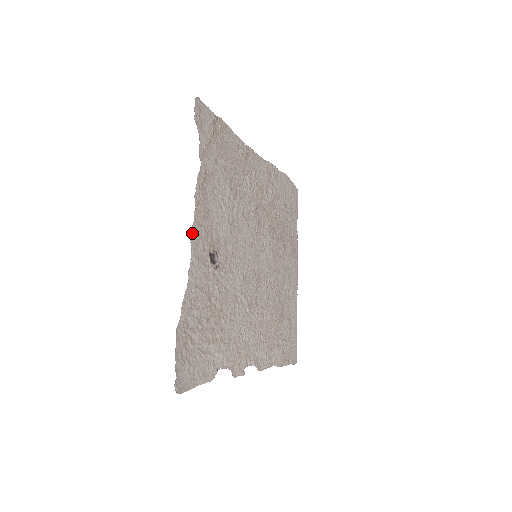
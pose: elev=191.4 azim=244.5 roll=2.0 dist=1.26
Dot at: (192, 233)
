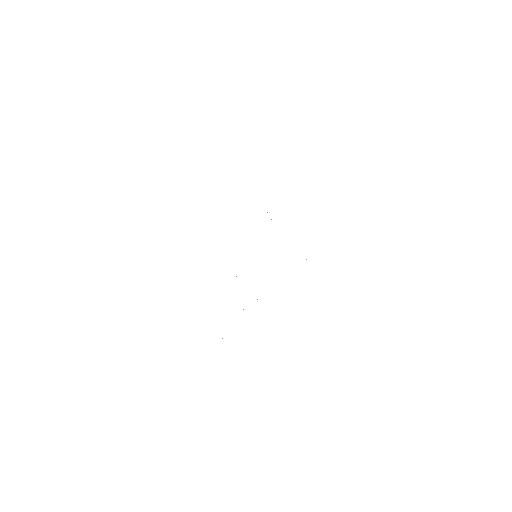
Dot at: occluded
